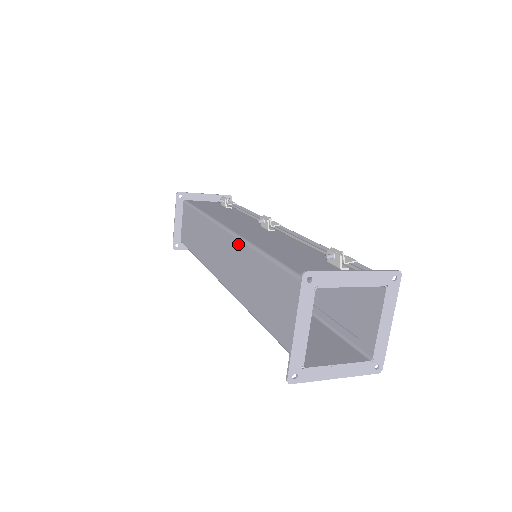
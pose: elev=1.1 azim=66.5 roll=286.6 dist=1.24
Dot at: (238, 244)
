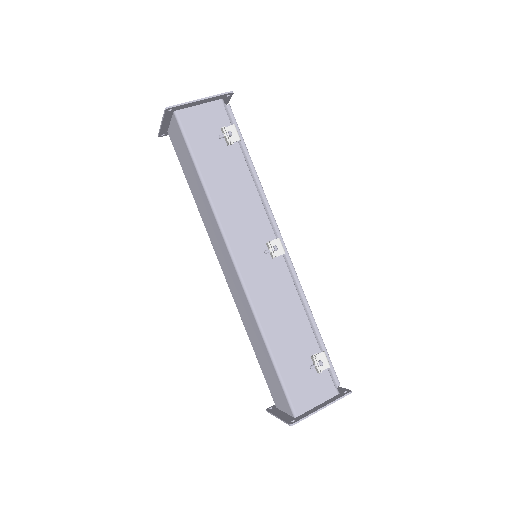
Dot at: (245, 299)
